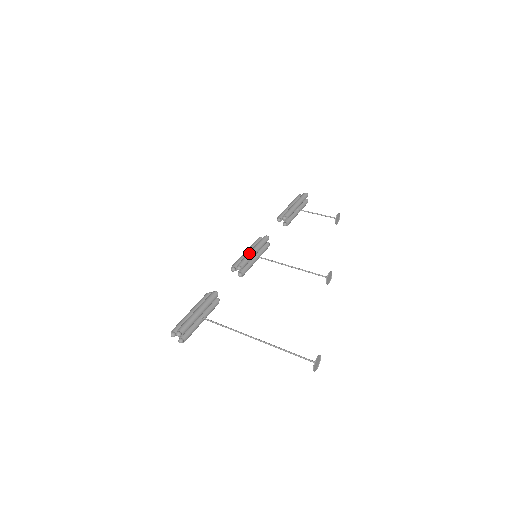
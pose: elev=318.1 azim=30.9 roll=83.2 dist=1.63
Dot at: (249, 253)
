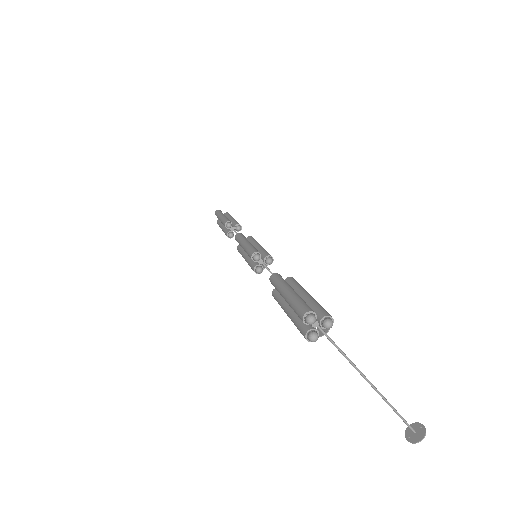
Dot at: occluded
